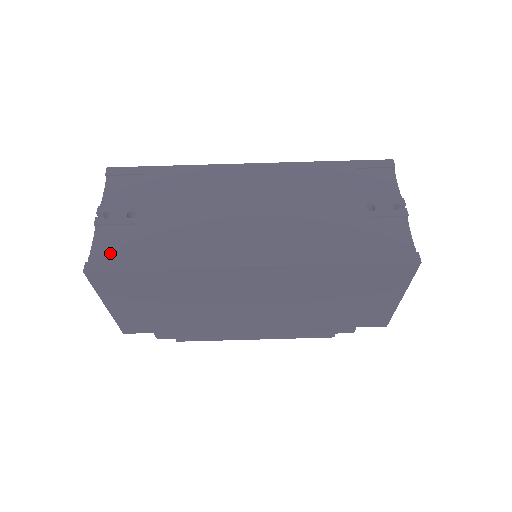
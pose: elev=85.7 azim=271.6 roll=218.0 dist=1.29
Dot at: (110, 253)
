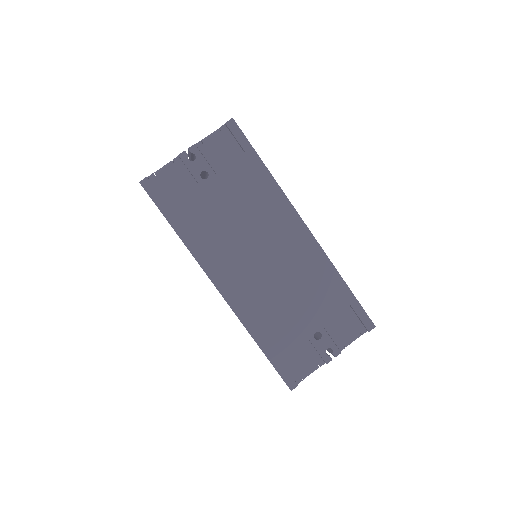
Dot at: (165, 187)
